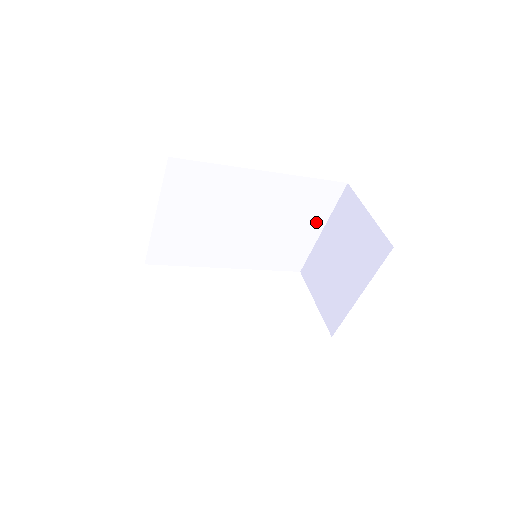
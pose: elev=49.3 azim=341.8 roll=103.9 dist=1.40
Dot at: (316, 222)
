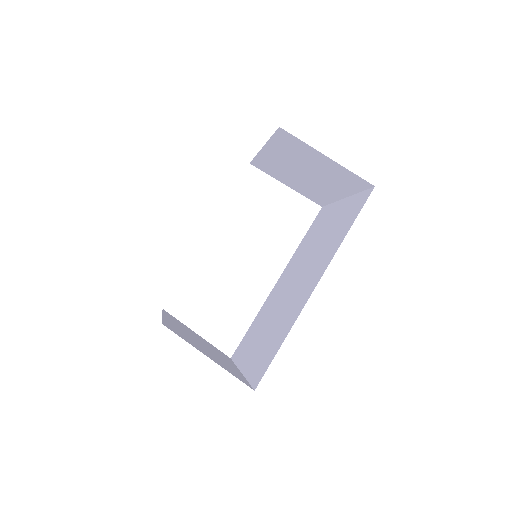
Dot at: occluded
